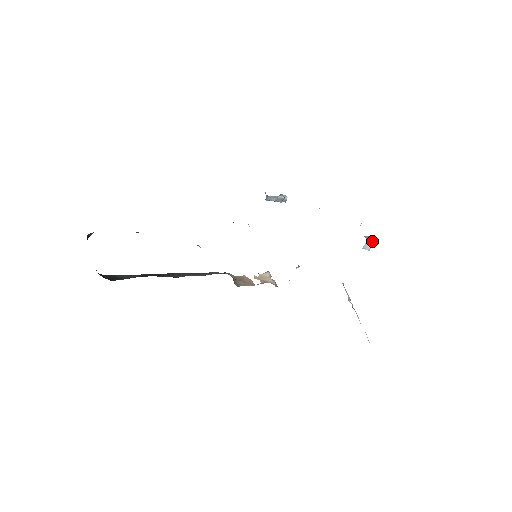
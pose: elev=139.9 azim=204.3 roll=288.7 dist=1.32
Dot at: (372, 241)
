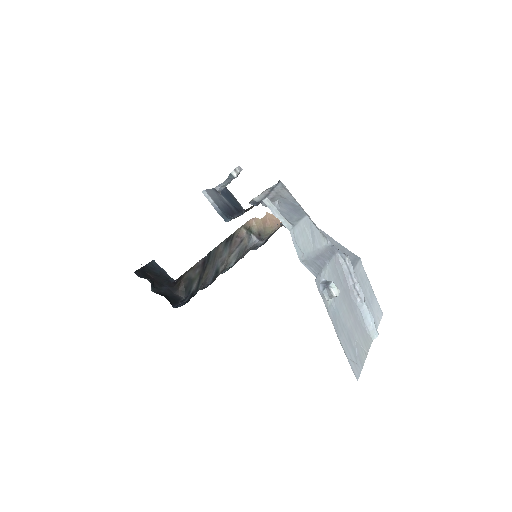
Dot at: occluded
